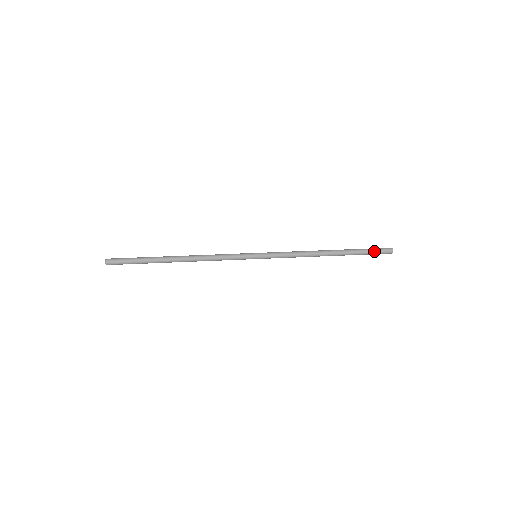
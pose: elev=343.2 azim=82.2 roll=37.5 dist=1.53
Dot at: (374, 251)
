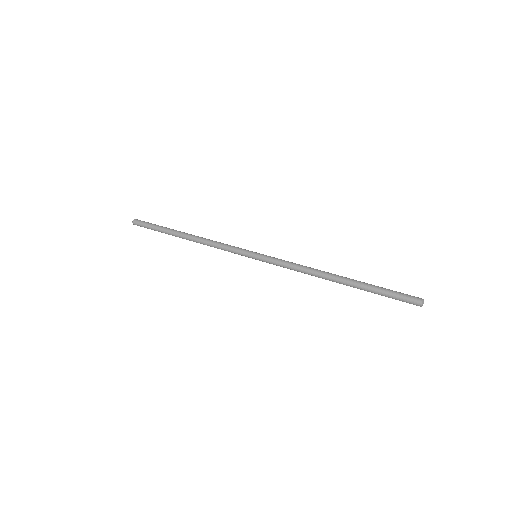
Dot at: (394, 296)
